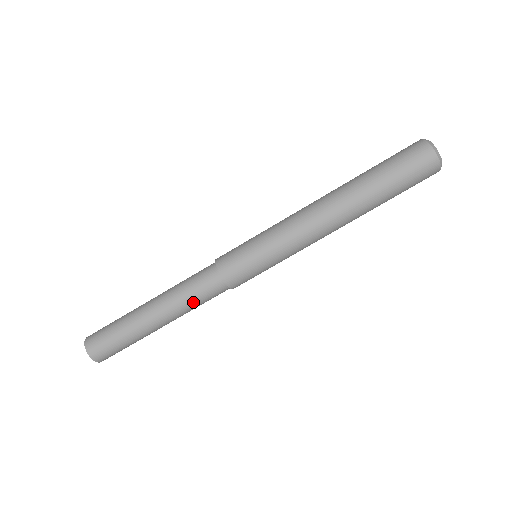
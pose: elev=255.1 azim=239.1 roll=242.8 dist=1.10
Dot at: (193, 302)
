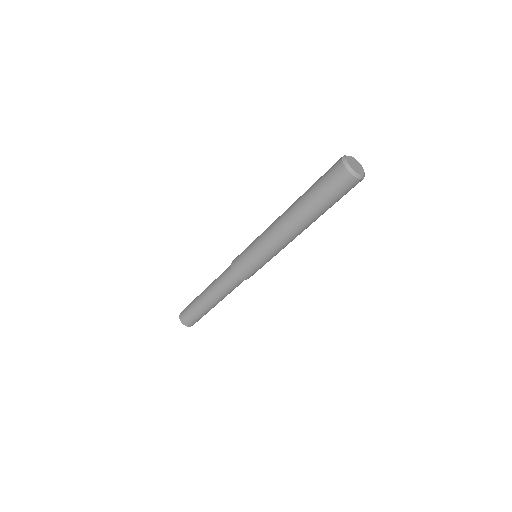
Dot at: (231, 291)
